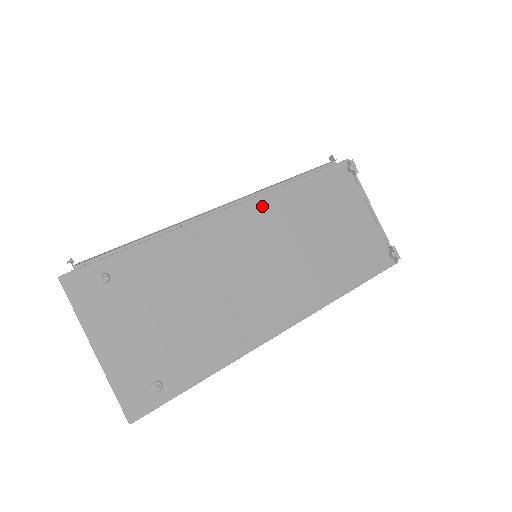
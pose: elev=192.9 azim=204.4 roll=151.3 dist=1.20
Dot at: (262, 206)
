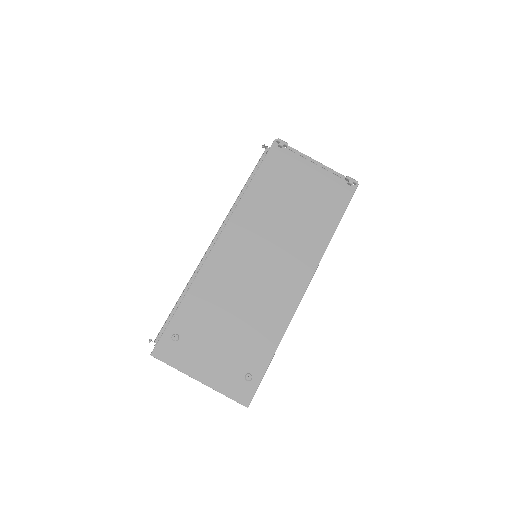
Dot at: (238, 221)
